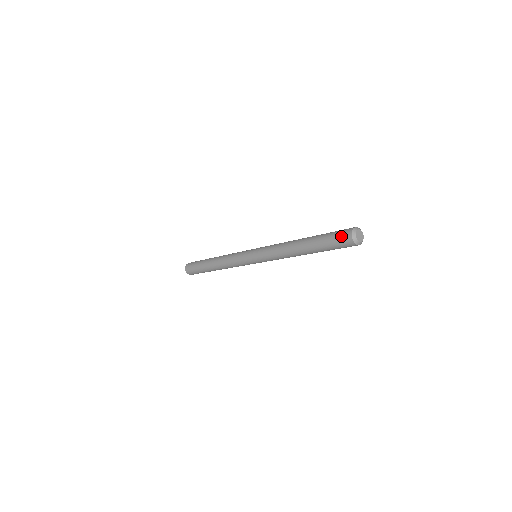
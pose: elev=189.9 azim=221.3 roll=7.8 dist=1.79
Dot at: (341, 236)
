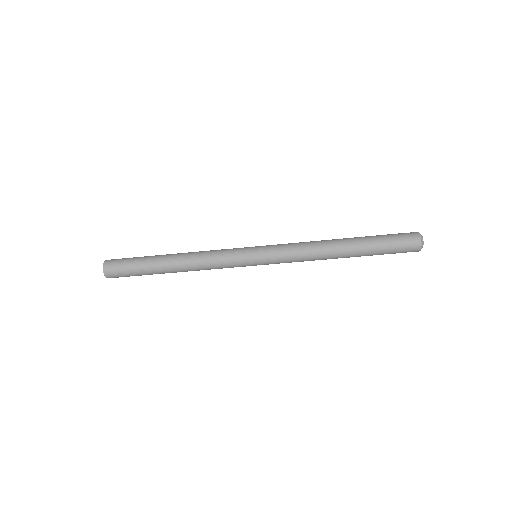
Dot at: (405, 234)
